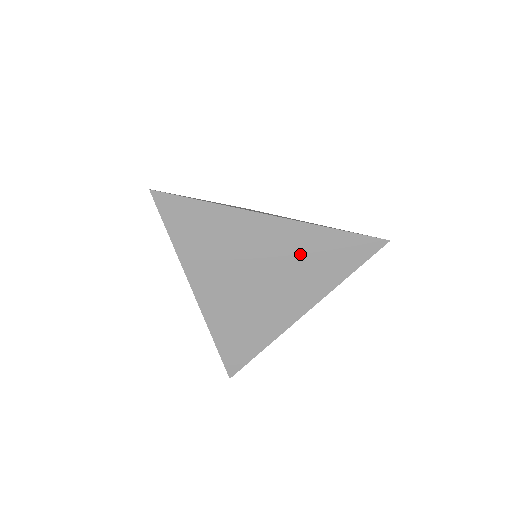
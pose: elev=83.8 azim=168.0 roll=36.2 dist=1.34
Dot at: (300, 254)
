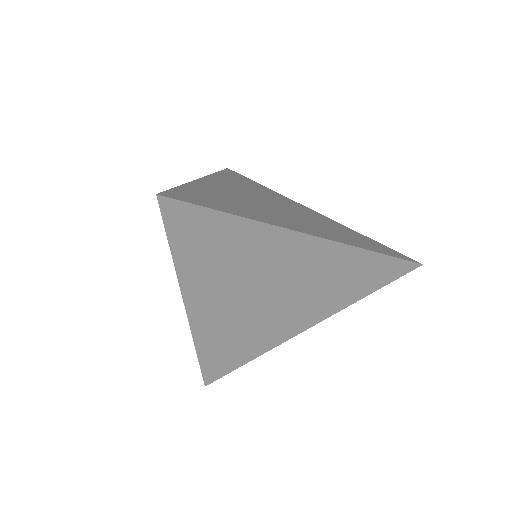
Dot at: (325, 274)
